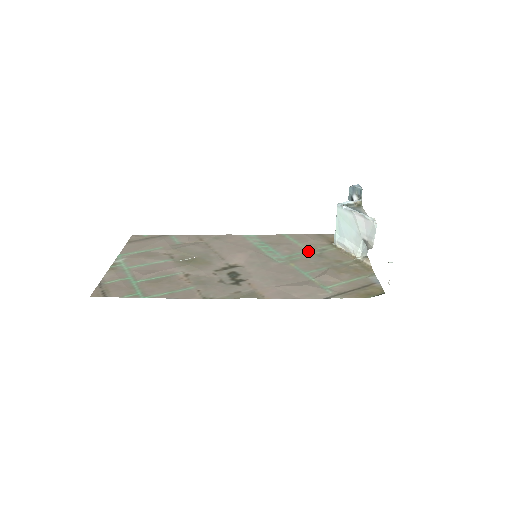
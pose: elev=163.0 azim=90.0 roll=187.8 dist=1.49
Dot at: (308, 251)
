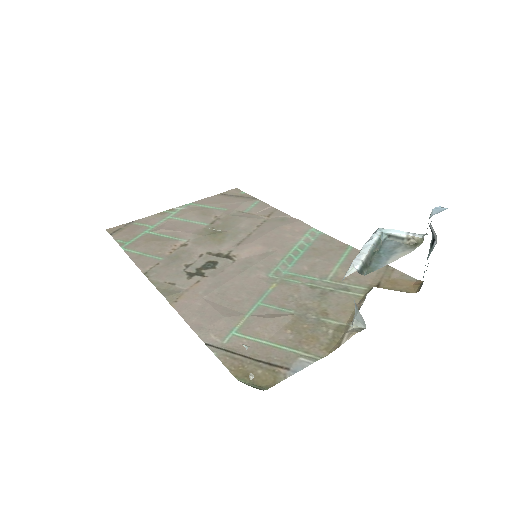
Dot at: (324, 280)
